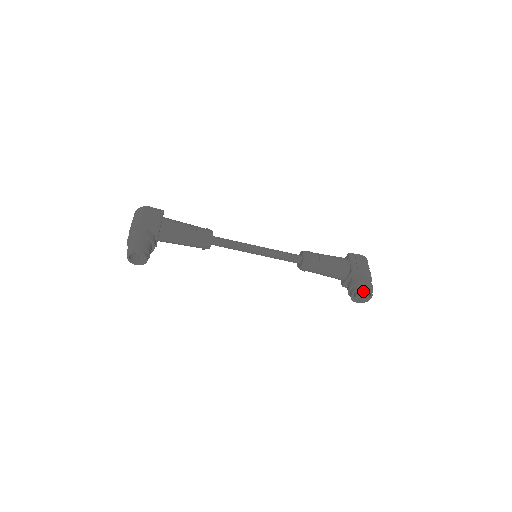
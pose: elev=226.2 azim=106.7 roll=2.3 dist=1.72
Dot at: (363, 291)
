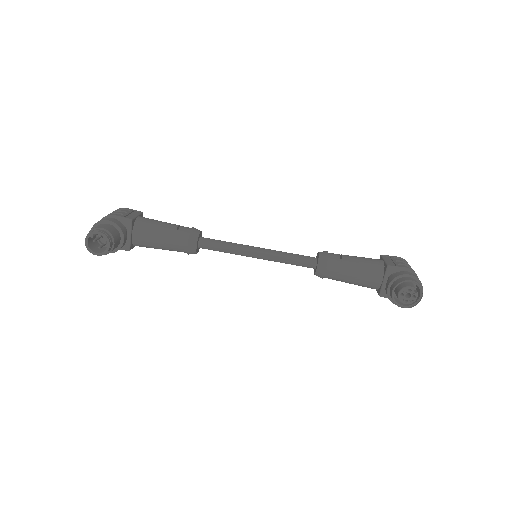
Dot at: (407, 284)
